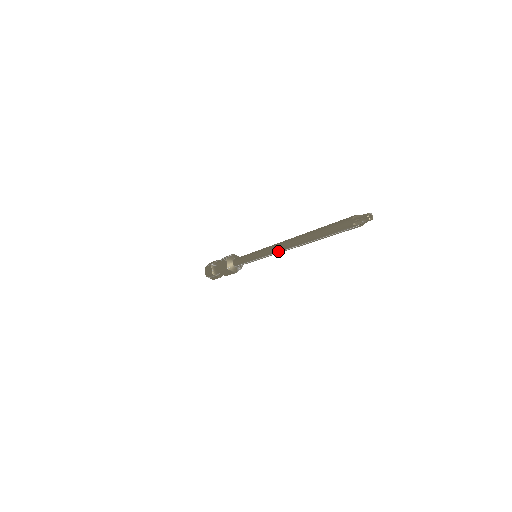
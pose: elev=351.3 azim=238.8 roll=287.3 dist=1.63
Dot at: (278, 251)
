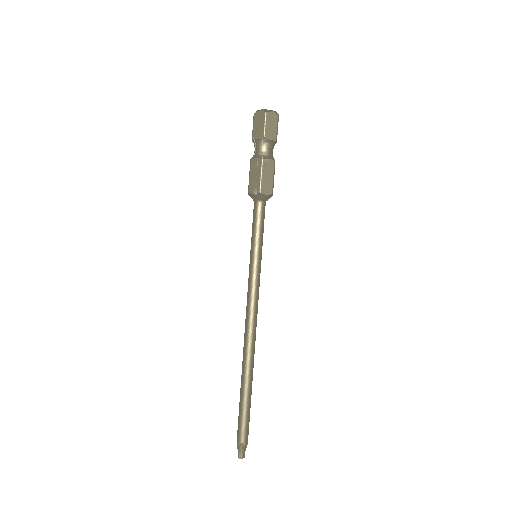
Dot at: occluded
